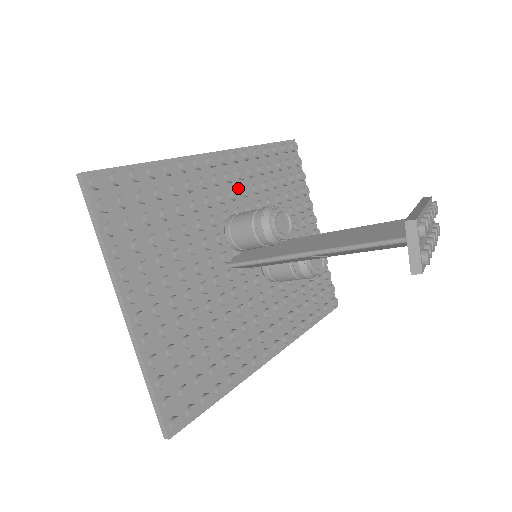
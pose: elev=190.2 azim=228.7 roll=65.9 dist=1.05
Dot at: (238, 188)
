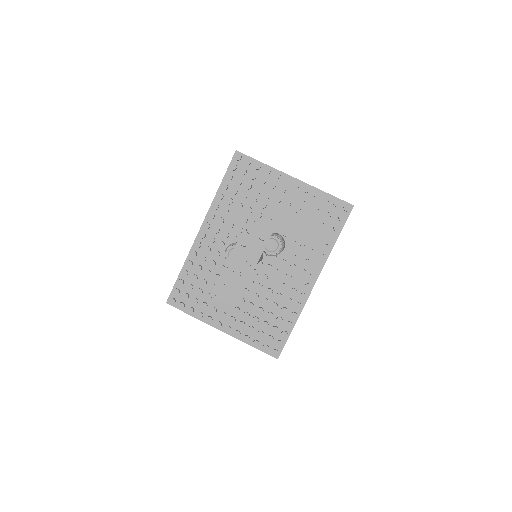
Dot at: (225, 228)
